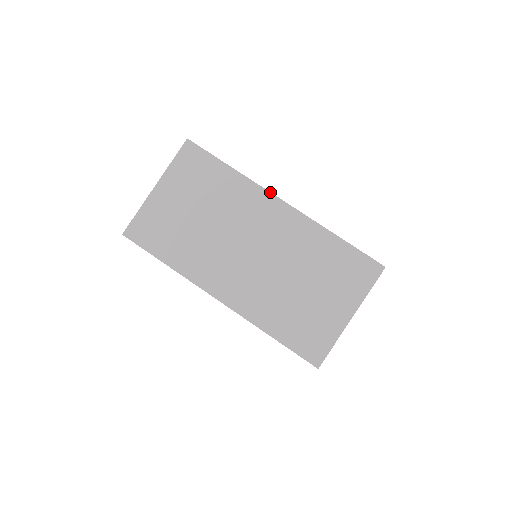
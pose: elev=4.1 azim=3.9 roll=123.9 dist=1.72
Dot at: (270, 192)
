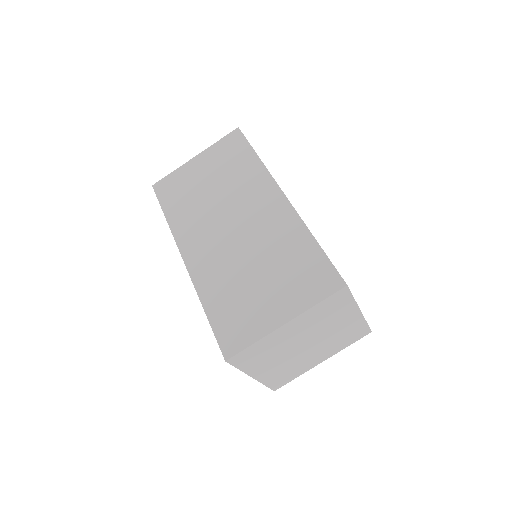
Dot at: occluded
